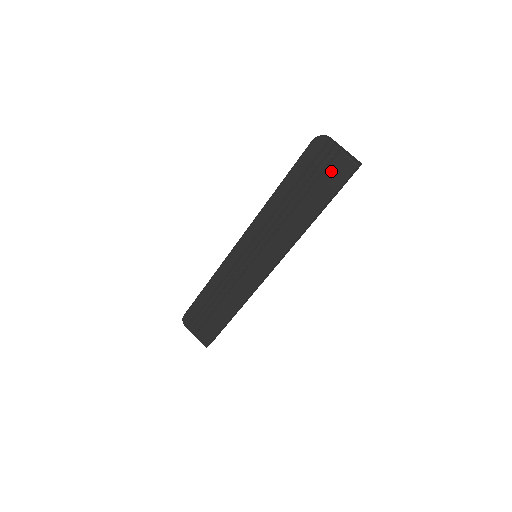
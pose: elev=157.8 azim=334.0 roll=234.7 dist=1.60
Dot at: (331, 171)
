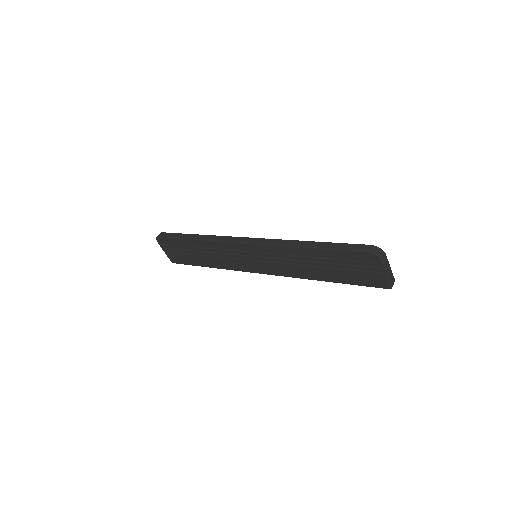
Dot at: (366, 275)
